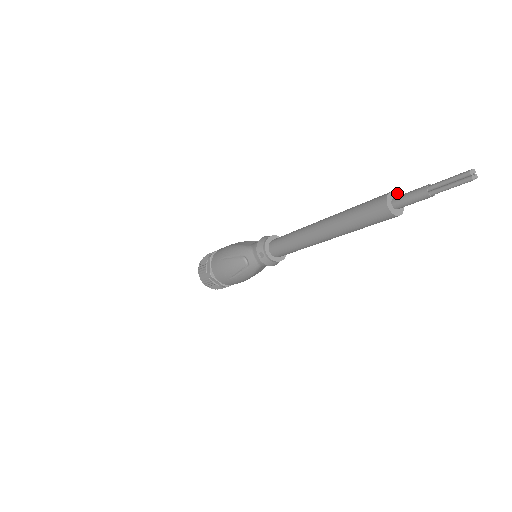
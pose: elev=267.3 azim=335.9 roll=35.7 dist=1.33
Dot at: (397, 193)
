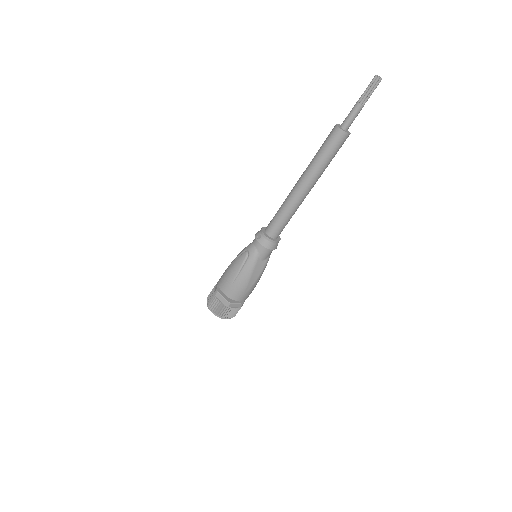
Dot at: occluded
